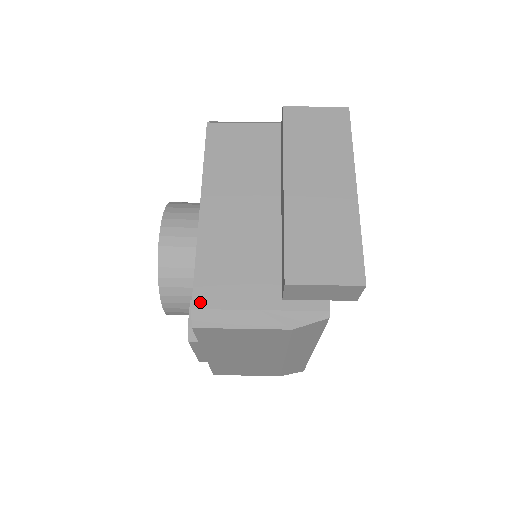
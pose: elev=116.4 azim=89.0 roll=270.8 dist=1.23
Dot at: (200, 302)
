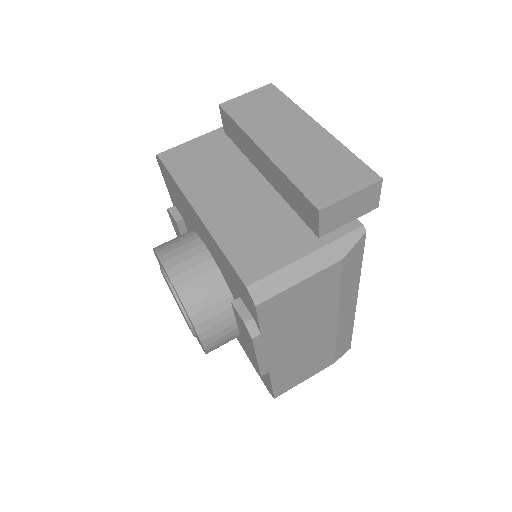
Dot at: (250, 277)
